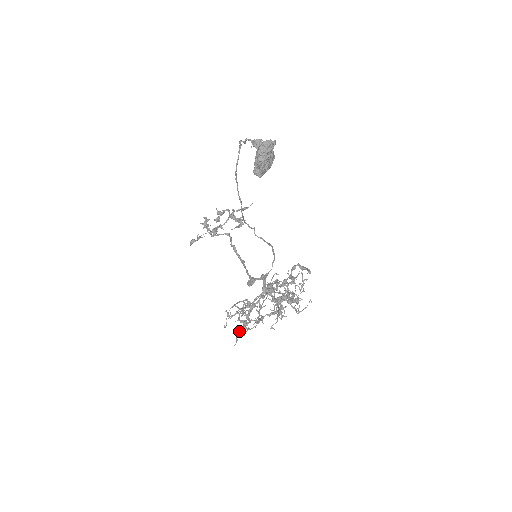
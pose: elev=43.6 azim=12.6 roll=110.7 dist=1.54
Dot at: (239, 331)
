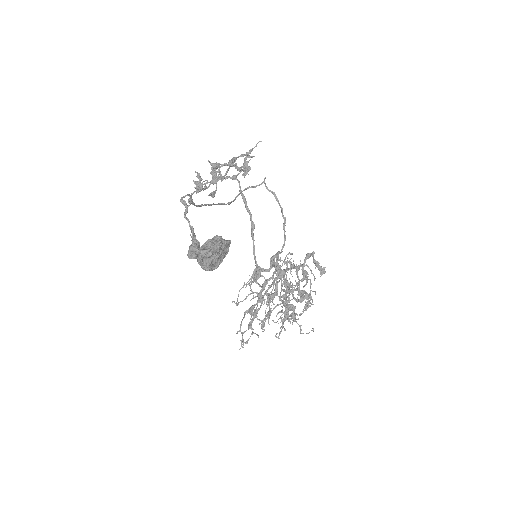
Dot at: occluded
